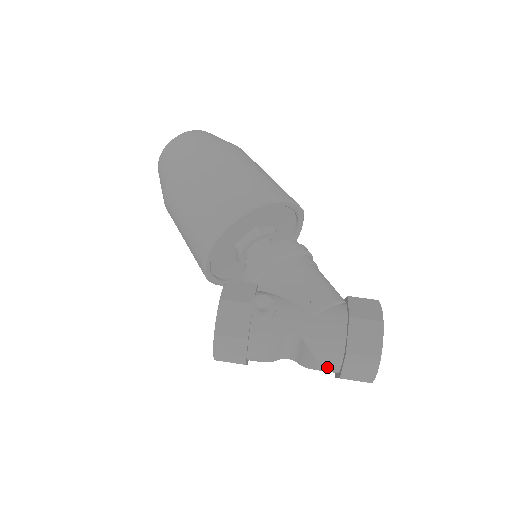
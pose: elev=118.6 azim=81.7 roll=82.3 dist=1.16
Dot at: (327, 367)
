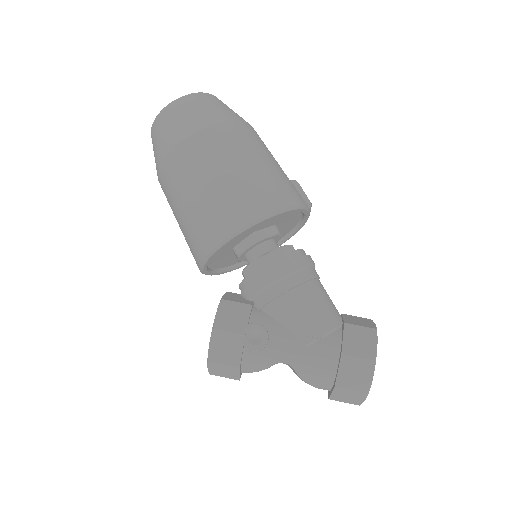
Dot at: occluded
